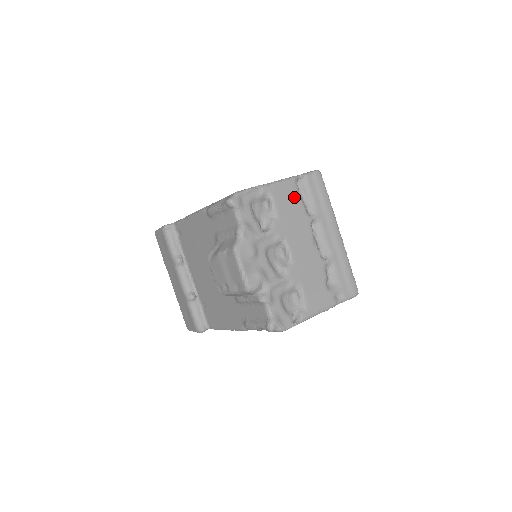
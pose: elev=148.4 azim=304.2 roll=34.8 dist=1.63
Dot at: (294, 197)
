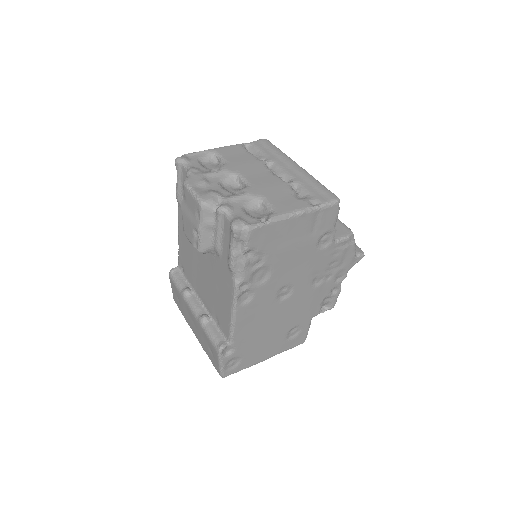
Dot at: (242, 152)
